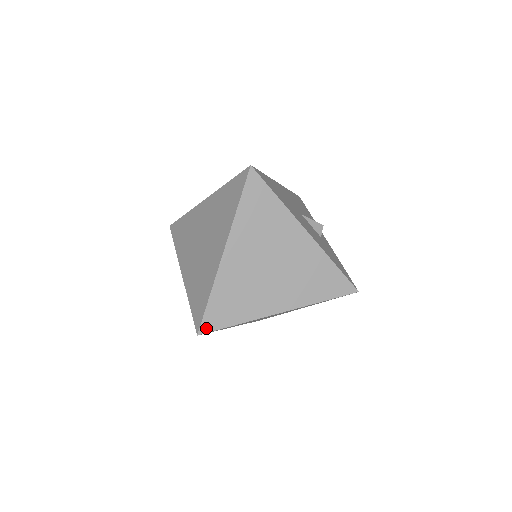
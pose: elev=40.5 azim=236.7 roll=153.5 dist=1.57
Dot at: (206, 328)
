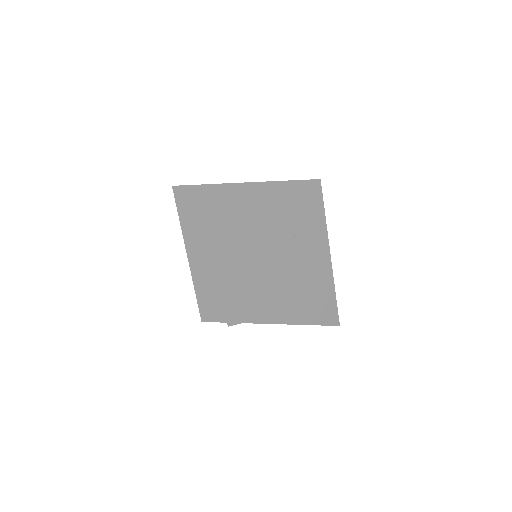
Dot at: (205, 310)
